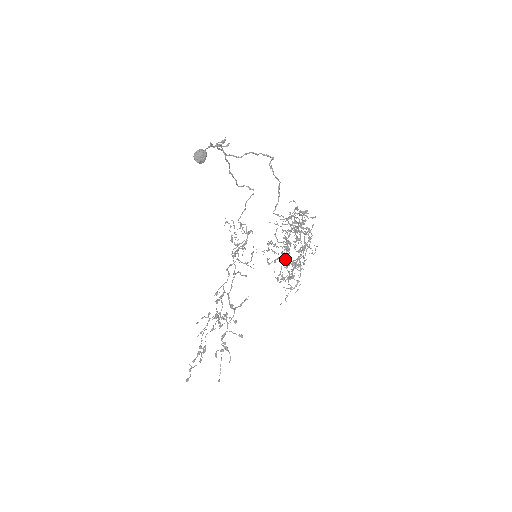
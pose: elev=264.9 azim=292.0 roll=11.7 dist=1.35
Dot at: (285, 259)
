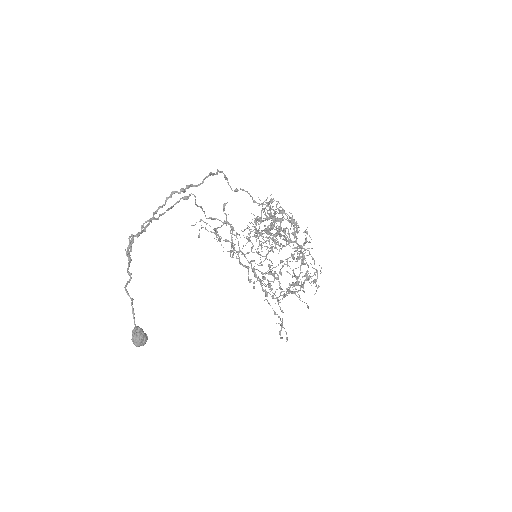
Dot at: occluded
